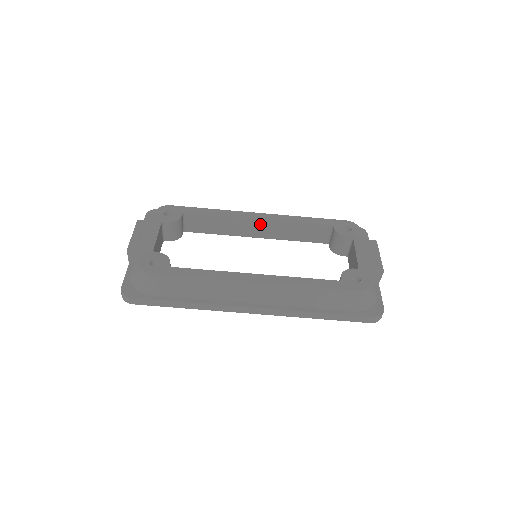
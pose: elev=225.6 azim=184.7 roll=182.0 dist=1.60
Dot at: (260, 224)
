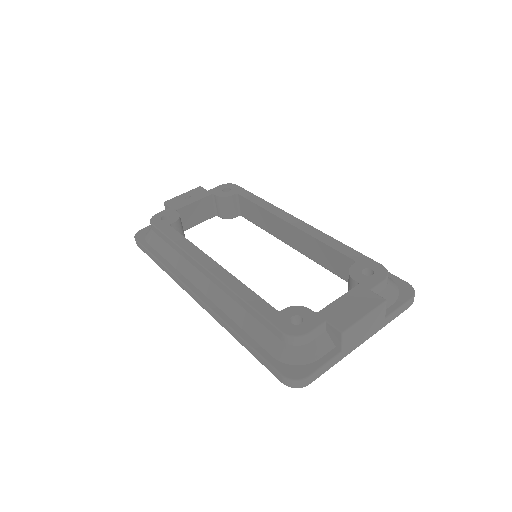
Dot at: (291, 230)
